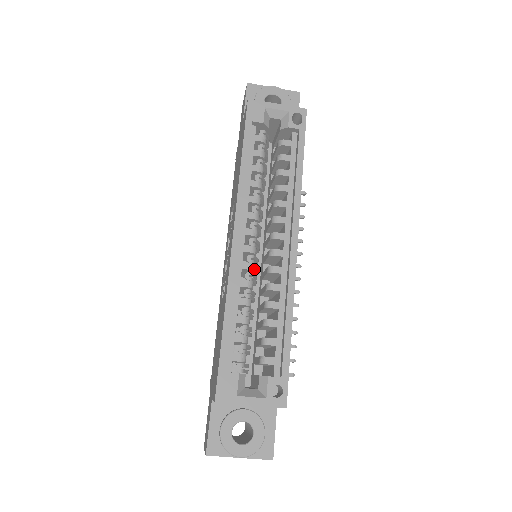
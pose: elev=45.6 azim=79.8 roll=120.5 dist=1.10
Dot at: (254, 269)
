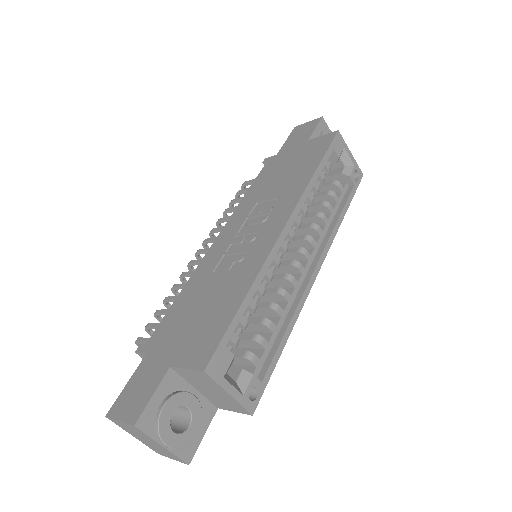
Dot at: (278, 267)
